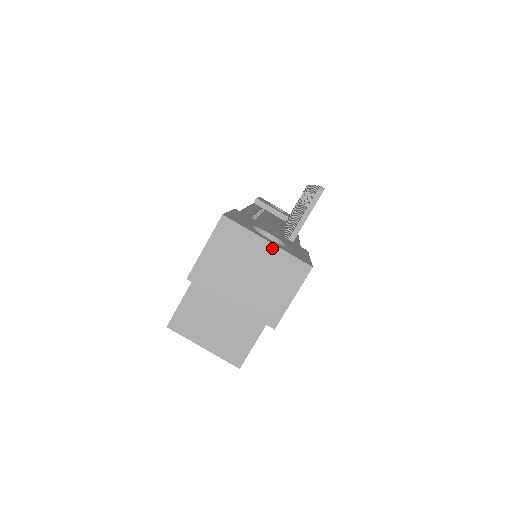
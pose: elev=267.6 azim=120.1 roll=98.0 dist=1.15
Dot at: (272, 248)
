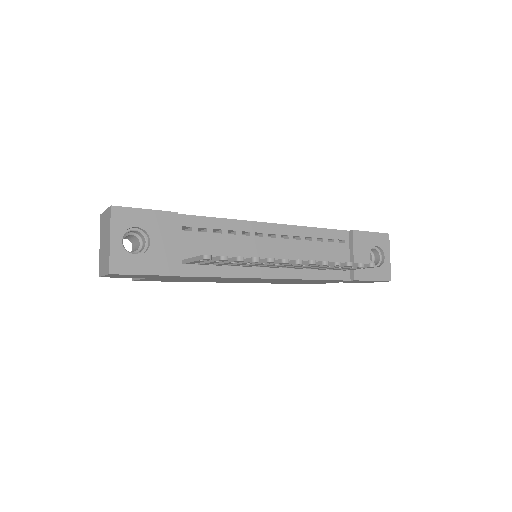
Dot at: (109, 245)
